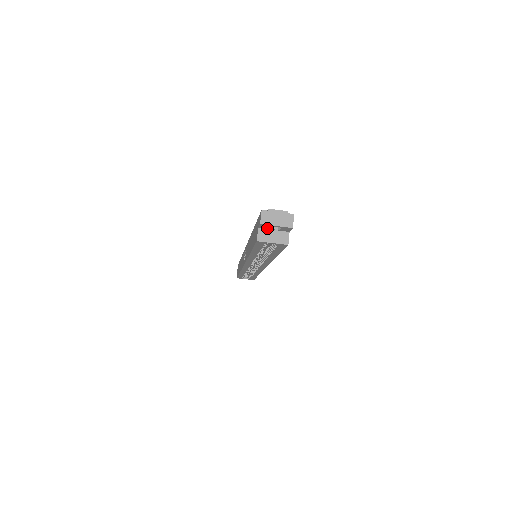
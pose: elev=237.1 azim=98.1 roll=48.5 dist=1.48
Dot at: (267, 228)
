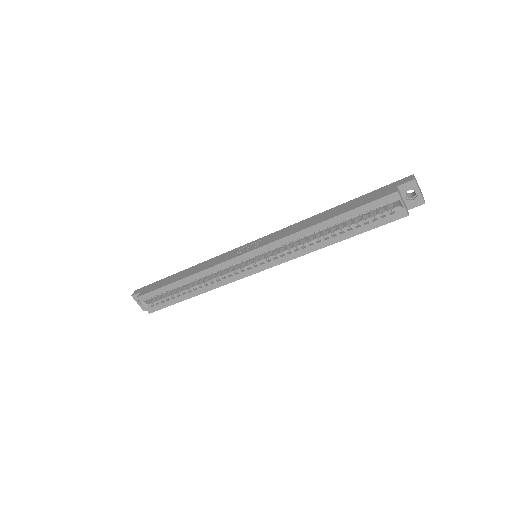
Dot at: (403, 191)
